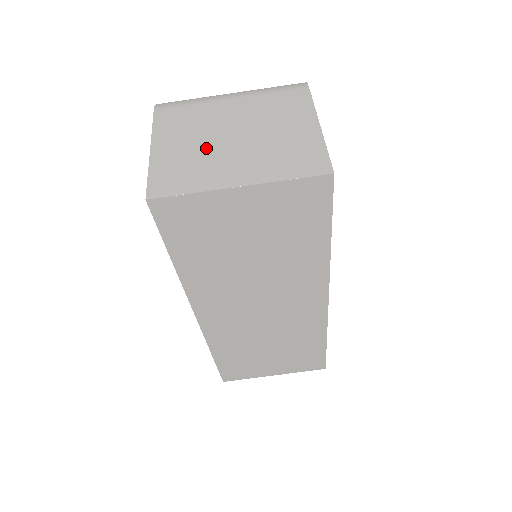
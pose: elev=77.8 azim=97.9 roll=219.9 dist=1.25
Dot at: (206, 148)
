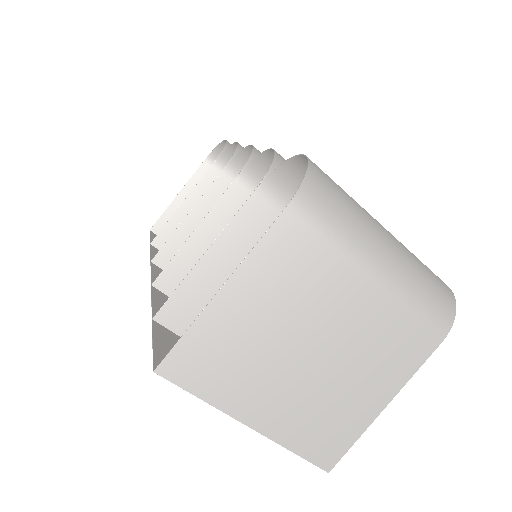
Dot at: (272, 345)
